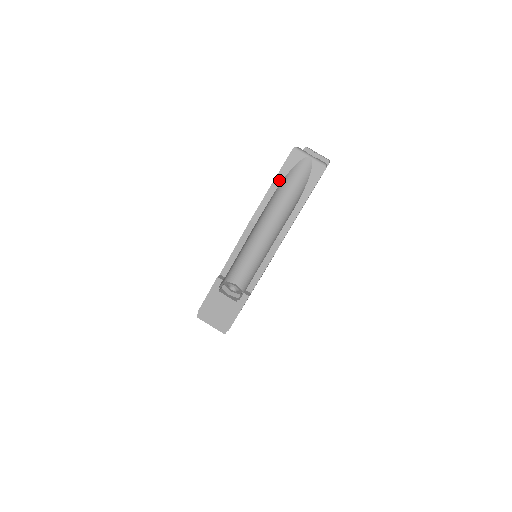
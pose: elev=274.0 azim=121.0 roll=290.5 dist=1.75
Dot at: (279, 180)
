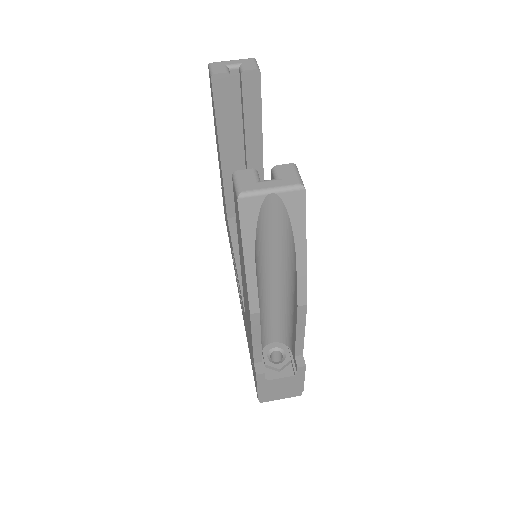
Dot at: (250, 250)
